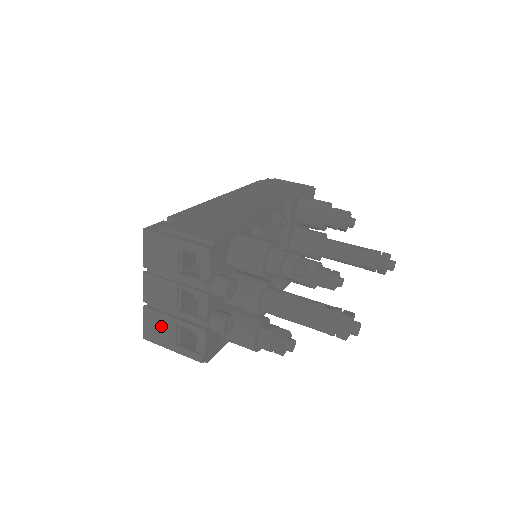
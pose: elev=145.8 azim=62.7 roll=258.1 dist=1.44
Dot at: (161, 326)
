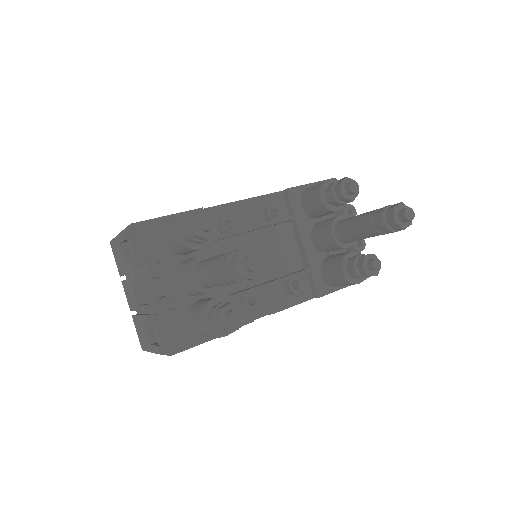
Dot at: (141, 329)
